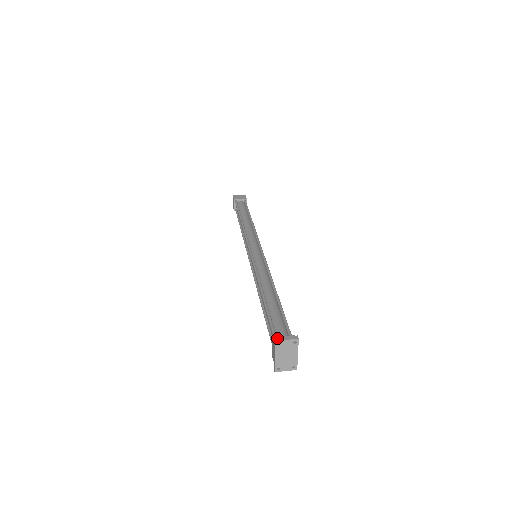
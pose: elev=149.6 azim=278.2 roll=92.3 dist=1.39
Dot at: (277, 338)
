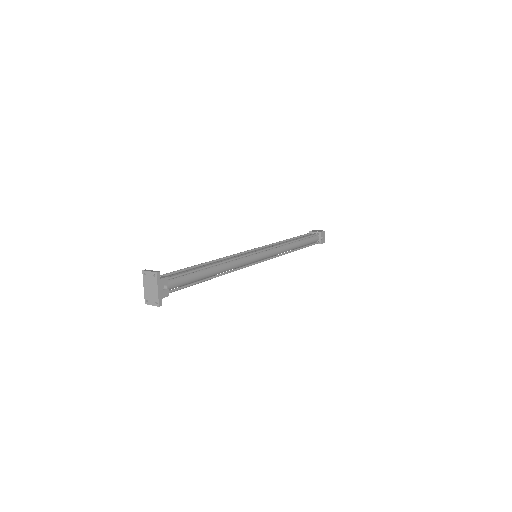
Dot at: occluded
